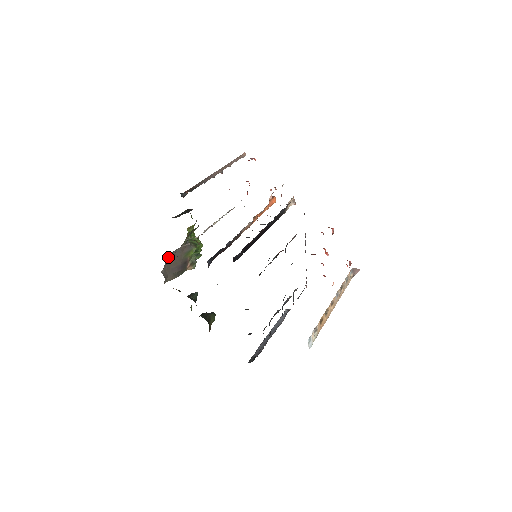
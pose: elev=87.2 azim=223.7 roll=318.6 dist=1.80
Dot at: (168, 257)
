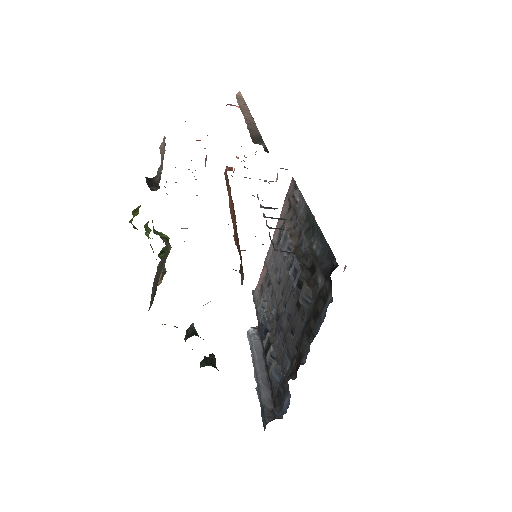
Dot at: occluded
